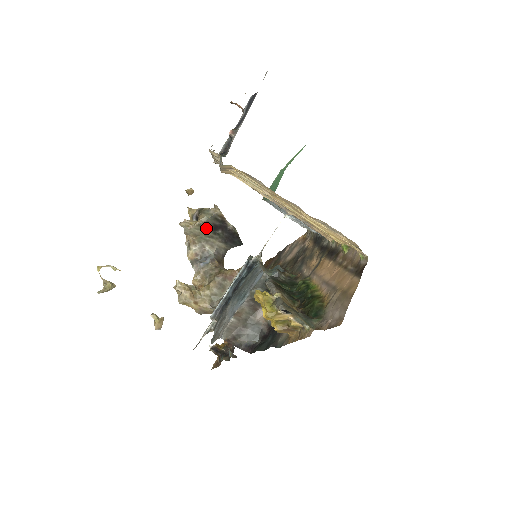
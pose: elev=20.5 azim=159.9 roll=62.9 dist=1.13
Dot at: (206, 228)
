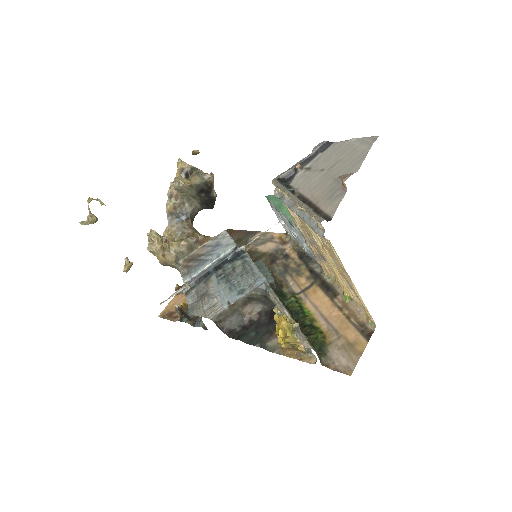
Dot at: (195, 189)
